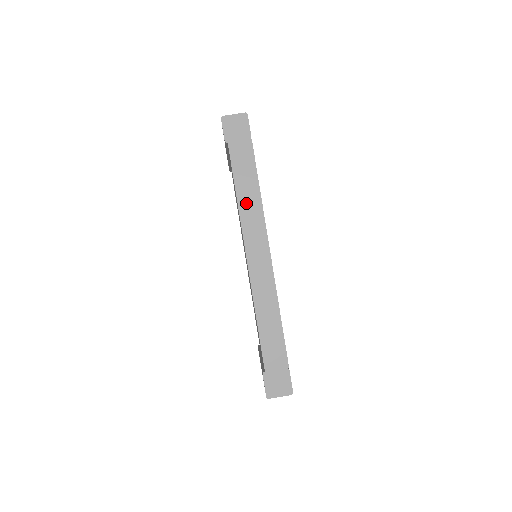
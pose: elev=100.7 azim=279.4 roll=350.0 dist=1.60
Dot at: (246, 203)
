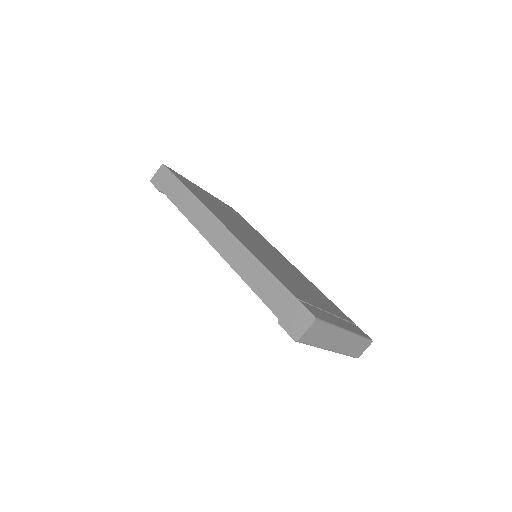
Dot at: (191, 212)
